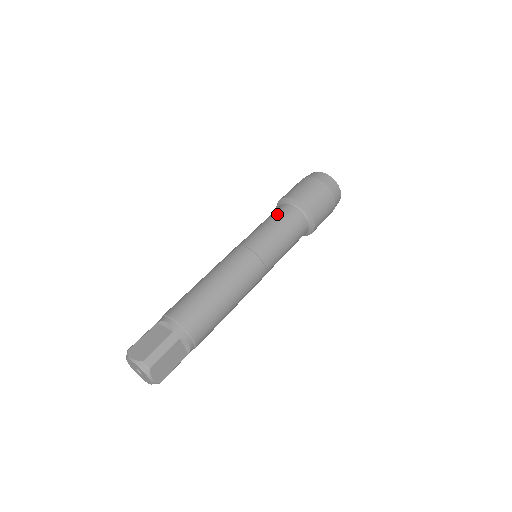
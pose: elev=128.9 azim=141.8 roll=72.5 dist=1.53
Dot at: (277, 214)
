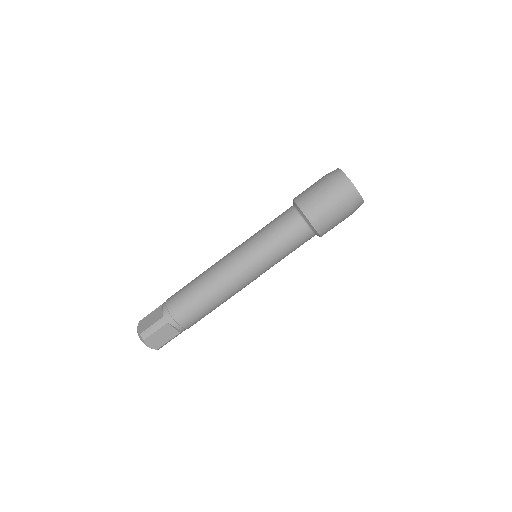
Dot at: (279, 218)
